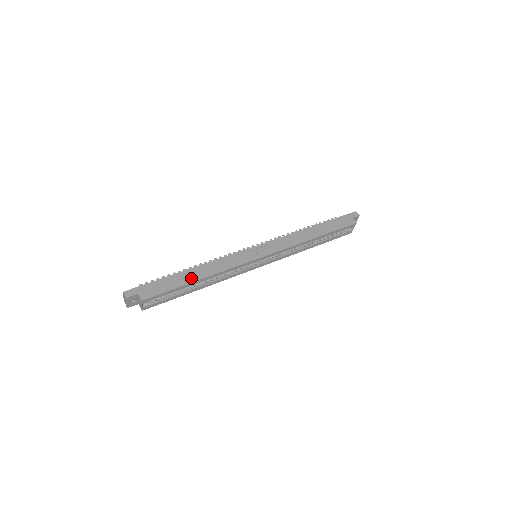
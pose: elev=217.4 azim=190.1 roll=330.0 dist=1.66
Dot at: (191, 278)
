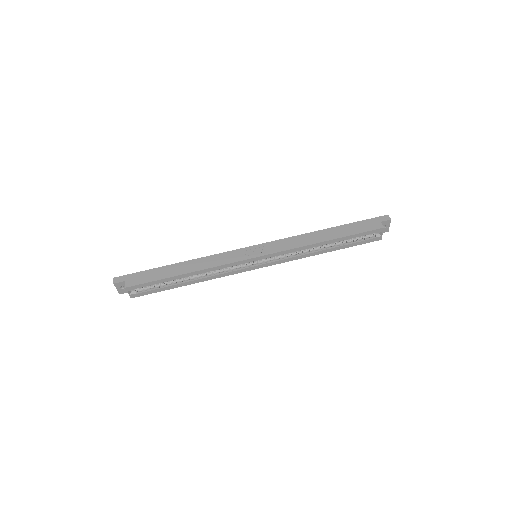
Dot at: (178, 271)
